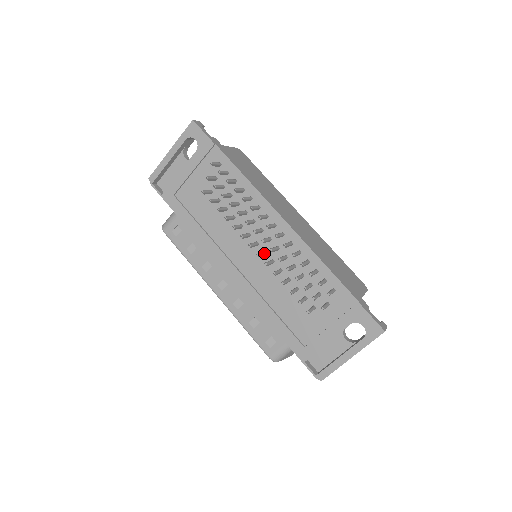
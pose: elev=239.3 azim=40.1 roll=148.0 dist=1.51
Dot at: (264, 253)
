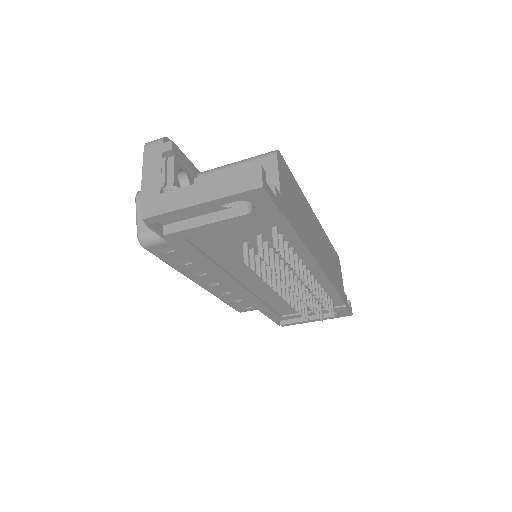
Dot at: occluded
